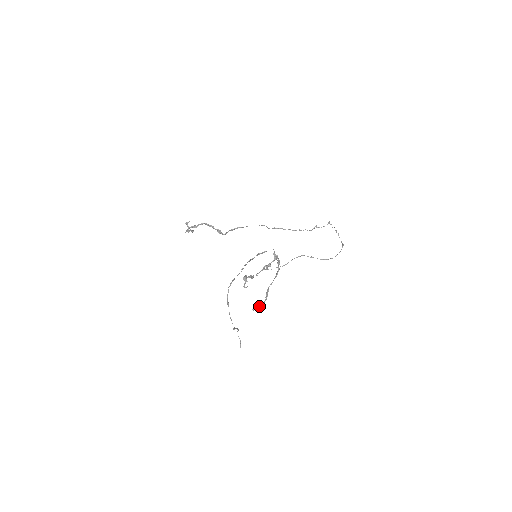
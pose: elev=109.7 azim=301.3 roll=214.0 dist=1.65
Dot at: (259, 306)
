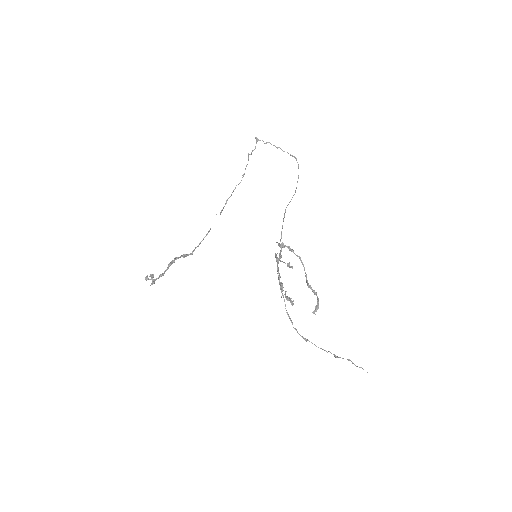
Dot at: (317, 307)
